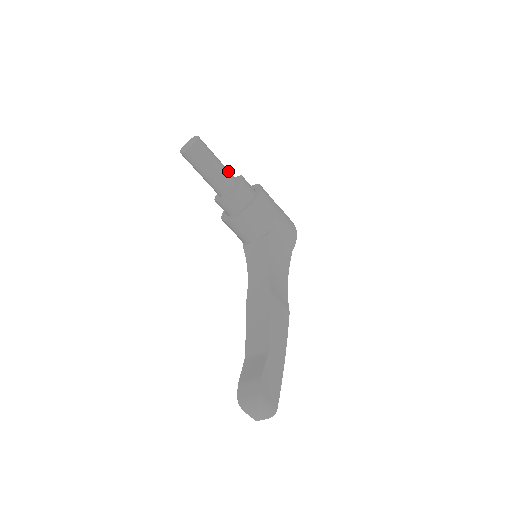
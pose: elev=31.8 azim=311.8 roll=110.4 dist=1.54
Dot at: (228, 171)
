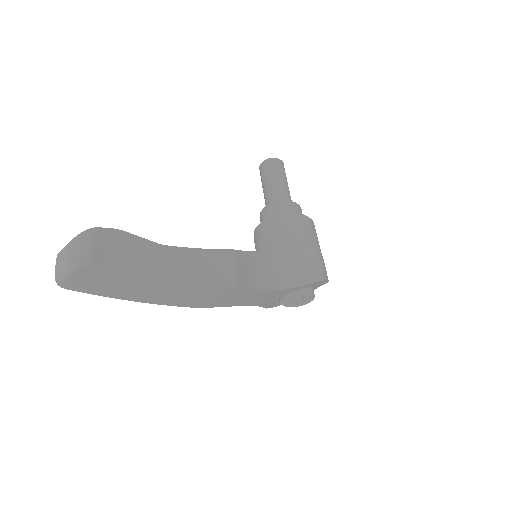
Dot at: (290, 196)
